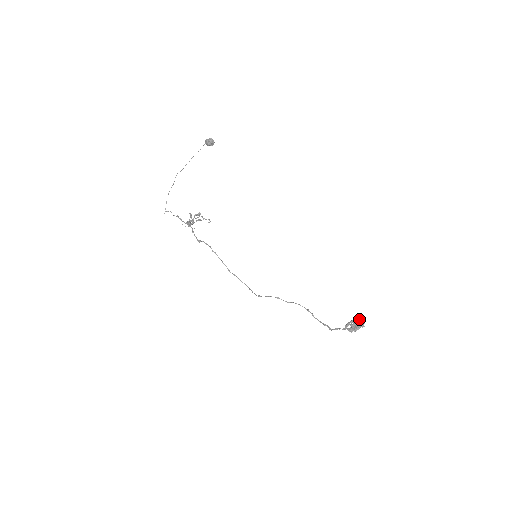
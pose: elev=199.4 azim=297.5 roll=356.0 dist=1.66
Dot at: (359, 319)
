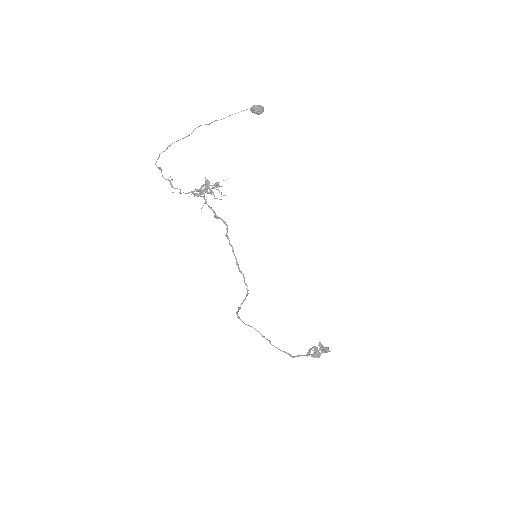
Dot at: occluded
